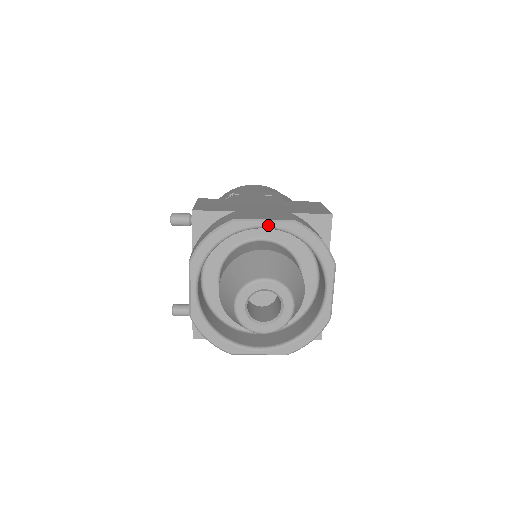
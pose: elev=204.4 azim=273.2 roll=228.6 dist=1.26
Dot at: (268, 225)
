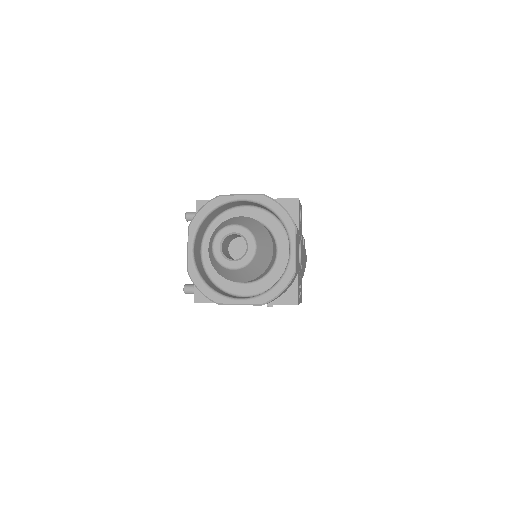
Dot at: (243, 198)
